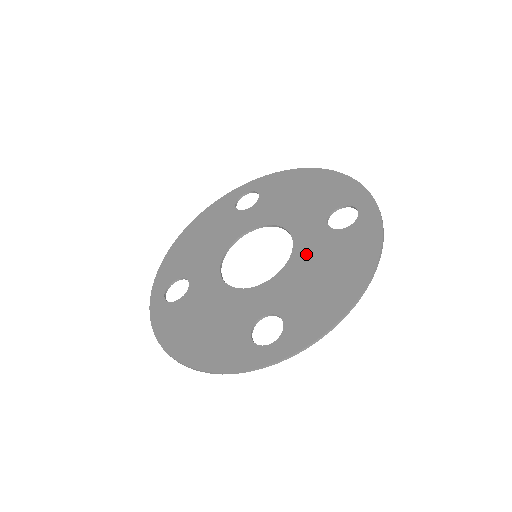
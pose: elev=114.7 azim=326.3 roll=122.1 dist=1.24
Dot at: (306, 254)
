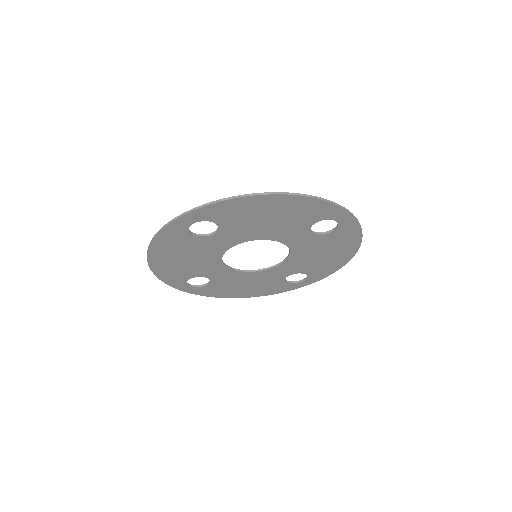
Dot at: (278, 231)
